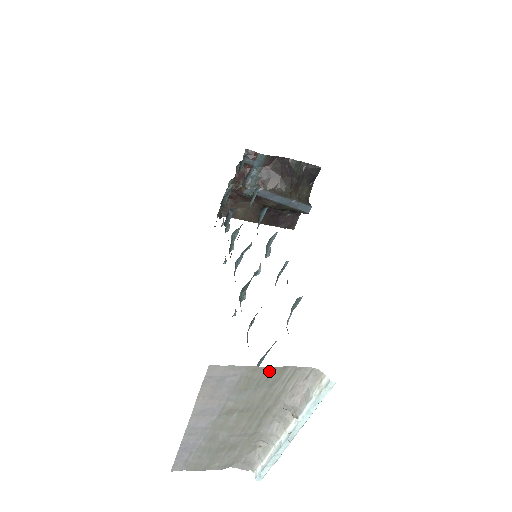
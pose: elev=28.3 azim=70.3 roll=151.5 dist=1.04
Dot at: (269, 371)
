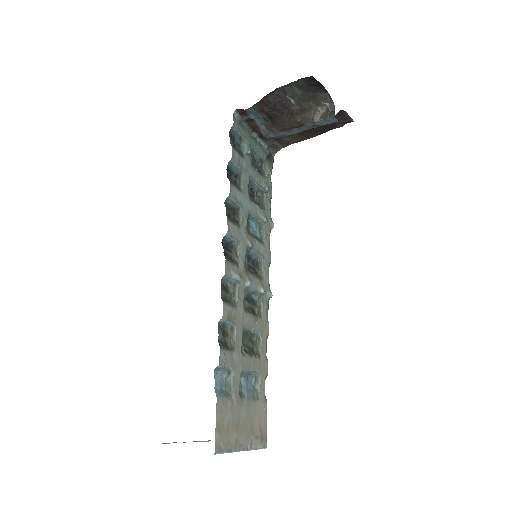
Dot at: occluded
